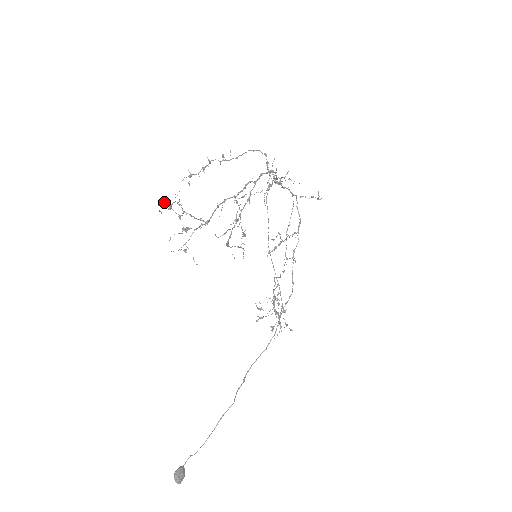
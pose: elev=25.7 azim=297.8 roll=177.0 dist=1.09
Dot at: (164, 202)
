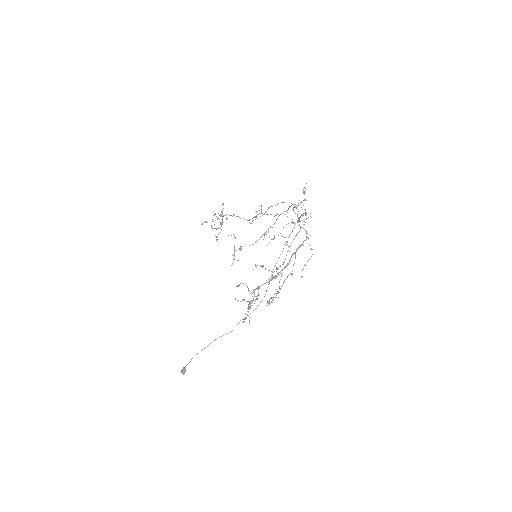
Dot at: occluded
